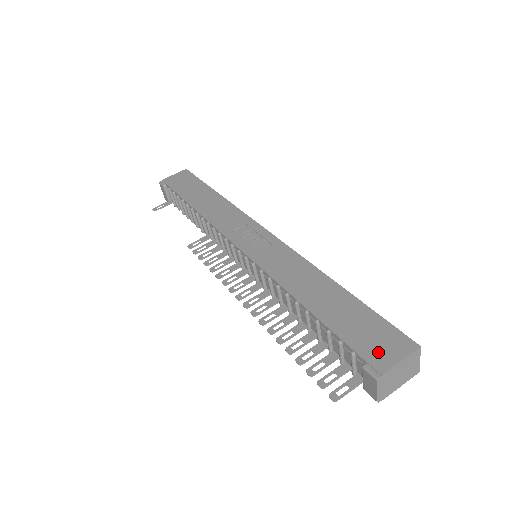
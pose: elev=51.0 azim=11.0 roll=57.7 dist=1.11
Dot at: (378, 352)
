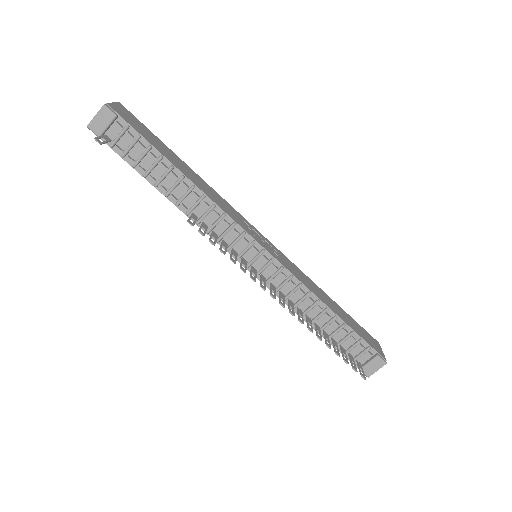
Dot at: (376, 347)
